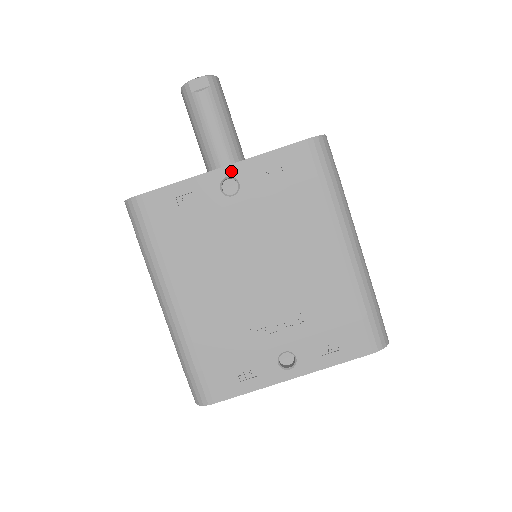
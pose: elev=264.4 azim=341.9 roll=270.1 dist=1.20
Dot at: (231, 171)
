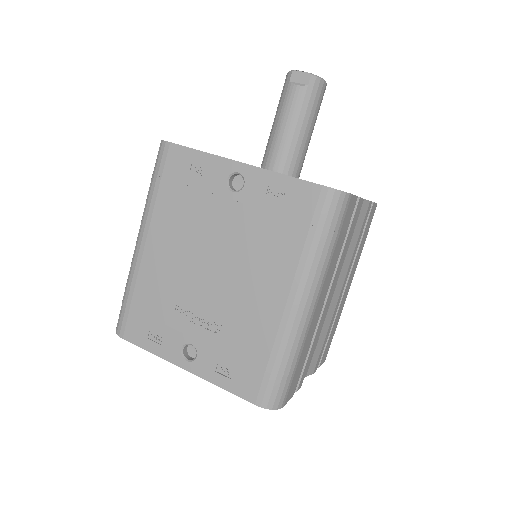
Dot at: (245, 170)
